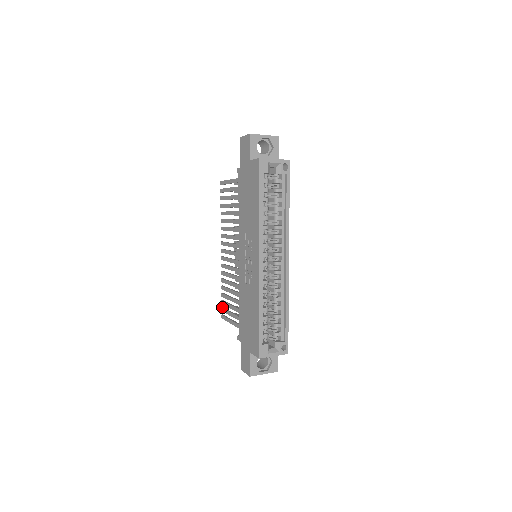
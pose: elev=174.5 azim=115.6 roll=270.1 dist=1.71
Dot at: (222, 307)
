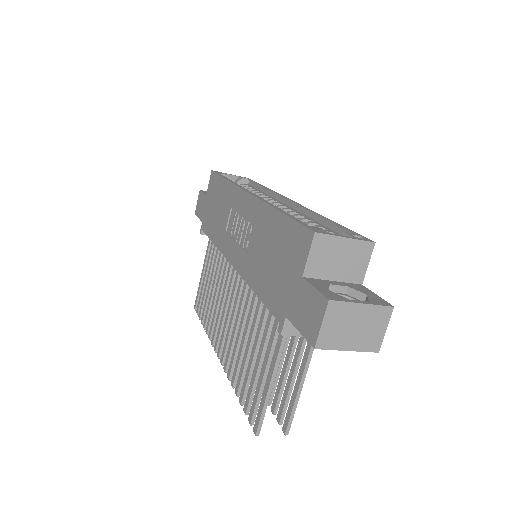
Dot at: (249, 417)
